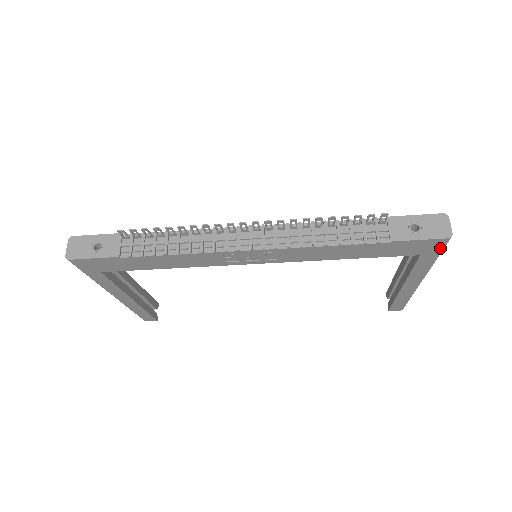
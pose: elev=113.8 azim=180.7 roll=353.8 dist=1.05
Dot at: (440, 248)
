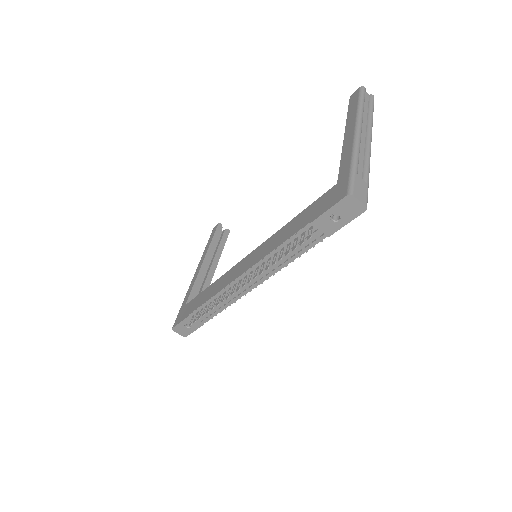
Dot at: occluded
